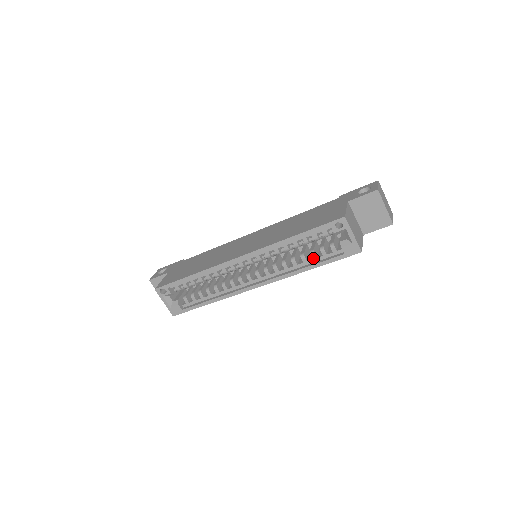
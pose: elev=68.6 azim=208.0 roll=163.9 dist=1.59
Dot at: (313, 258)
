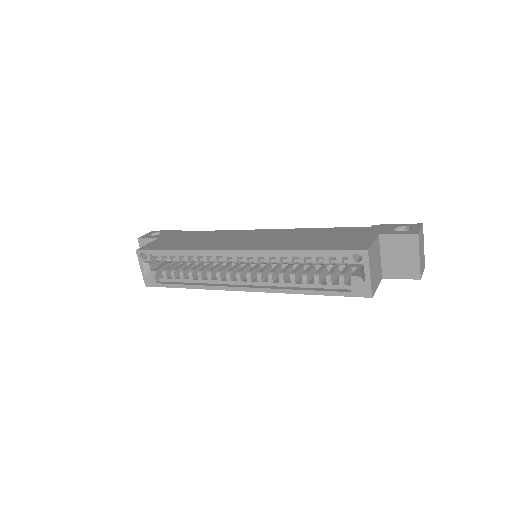
Dot at: (315, 283)
